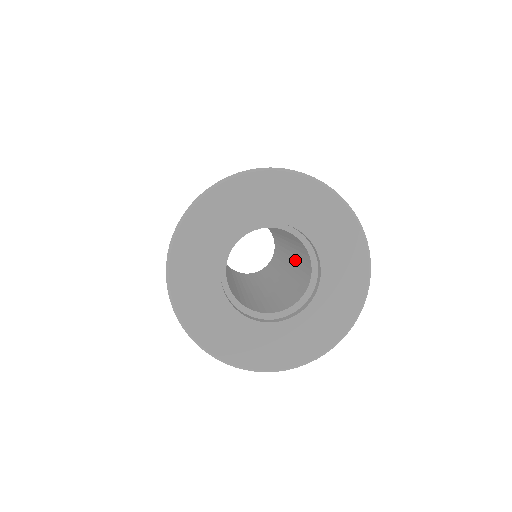
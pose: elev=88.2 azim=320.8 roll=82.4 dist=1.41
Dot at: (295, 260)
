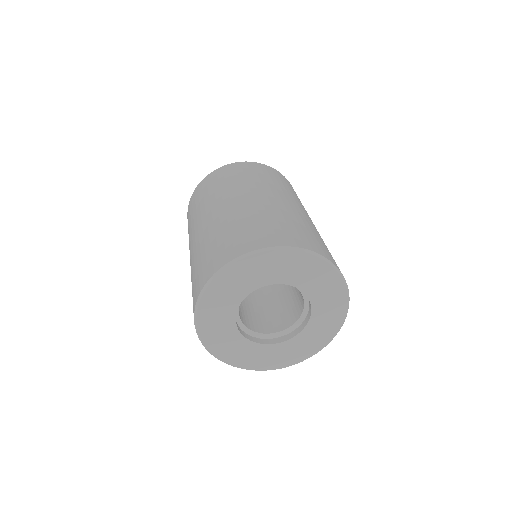
Dot at: occluded
